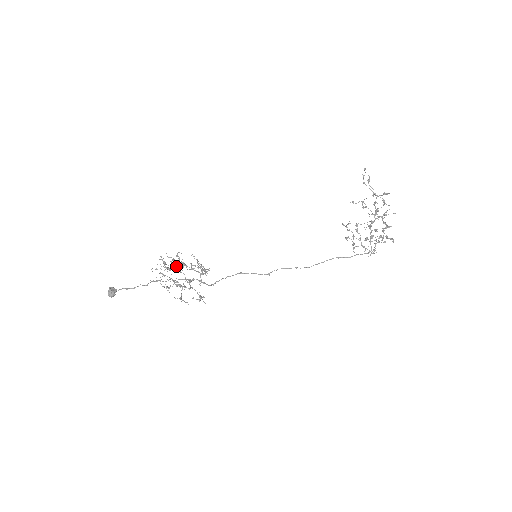
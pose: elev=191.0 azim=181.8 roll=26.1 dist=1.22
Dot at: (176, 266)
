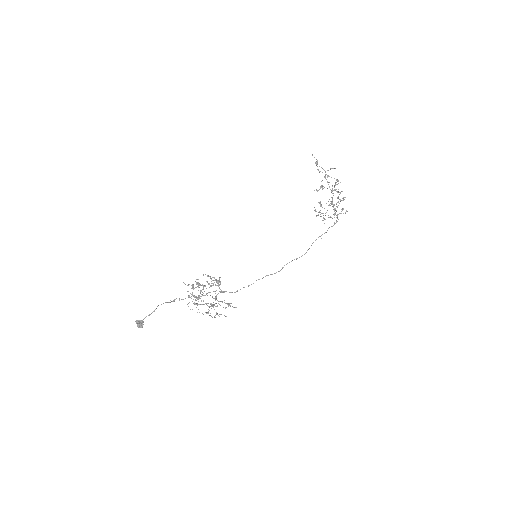
Dot at: occluded
